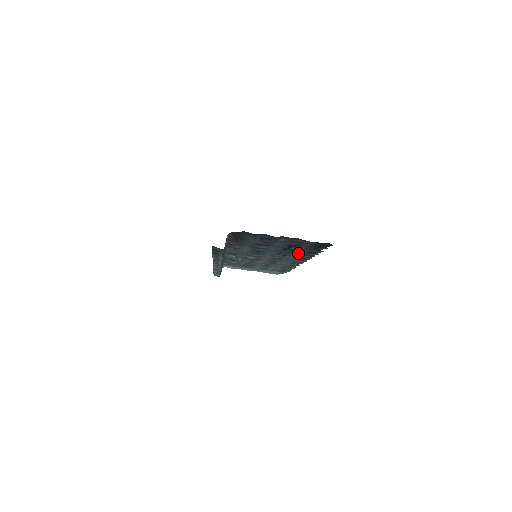
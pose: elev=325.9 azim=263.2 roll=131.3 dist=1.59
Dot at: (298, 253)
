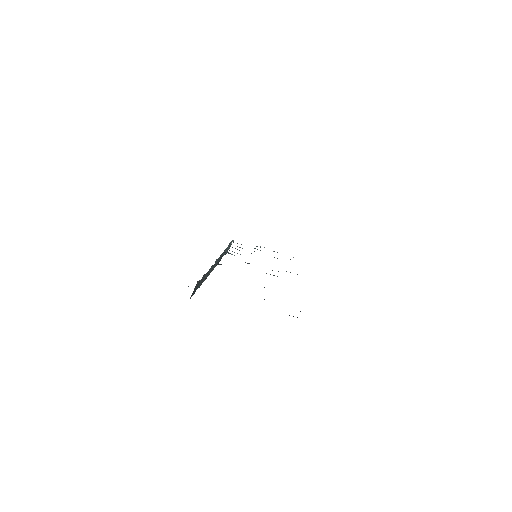
Dot at: occluded
